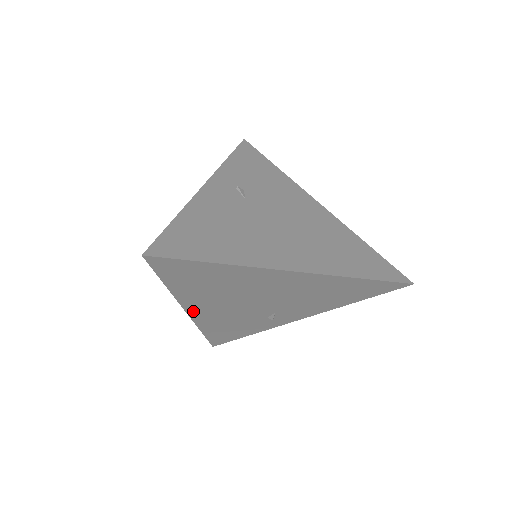
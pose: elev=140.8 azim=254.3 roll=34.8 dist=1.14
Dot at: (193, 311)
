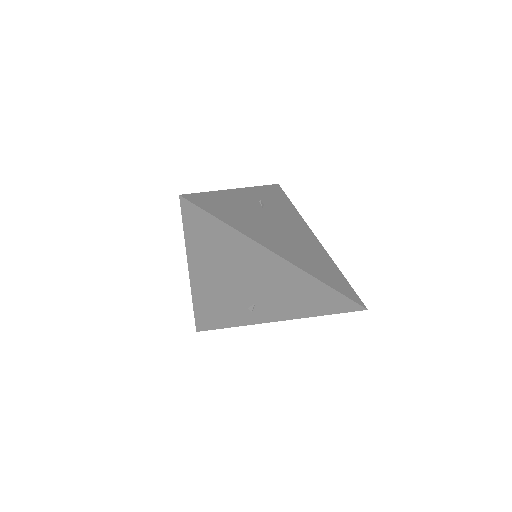
Dot at: (195, 275)
